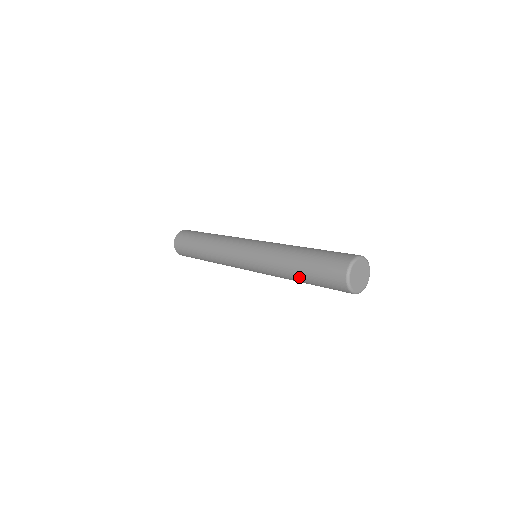
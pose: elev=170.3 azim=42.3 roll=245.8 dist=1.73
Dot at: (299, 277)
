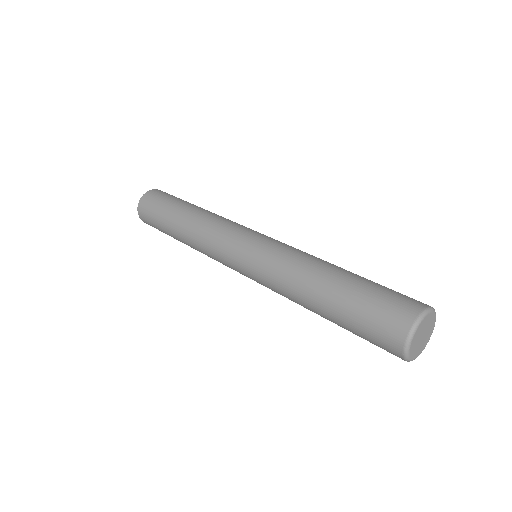
Dot at: (324, 302)
